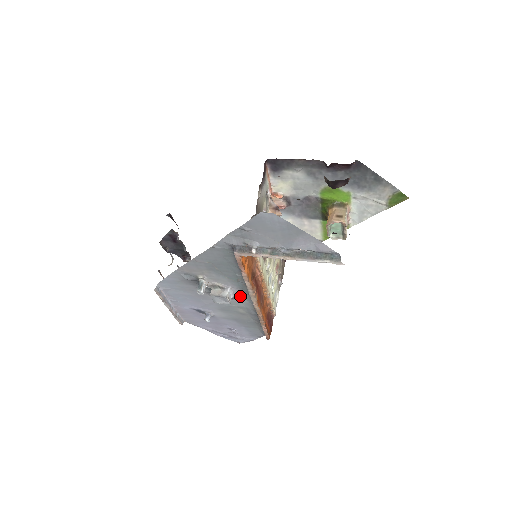
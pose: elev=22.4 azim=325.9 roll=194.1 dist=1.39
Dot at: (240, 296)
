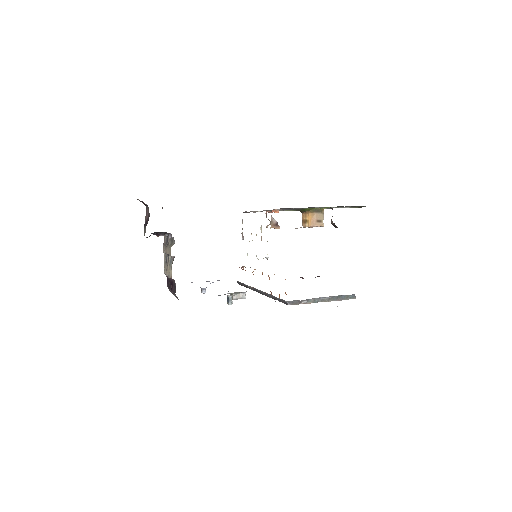
Dot at: occluded
